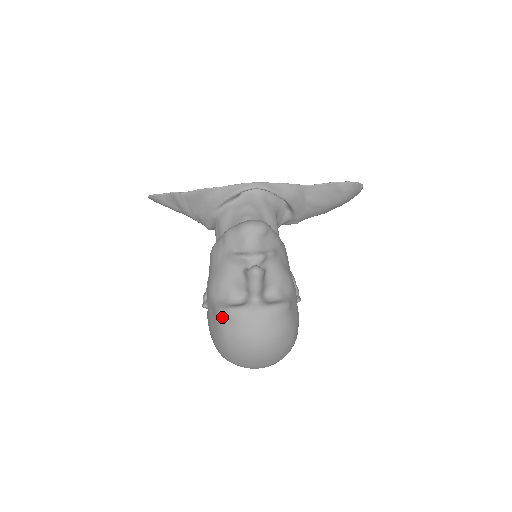
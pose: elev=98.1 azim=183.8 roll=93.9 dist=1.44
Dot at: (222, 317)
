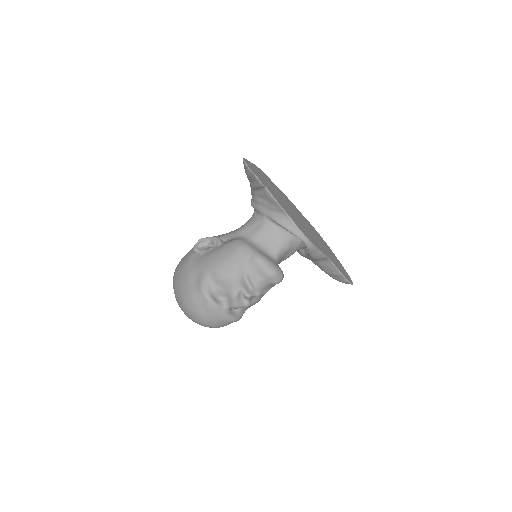
Dot at: (200, 295)
